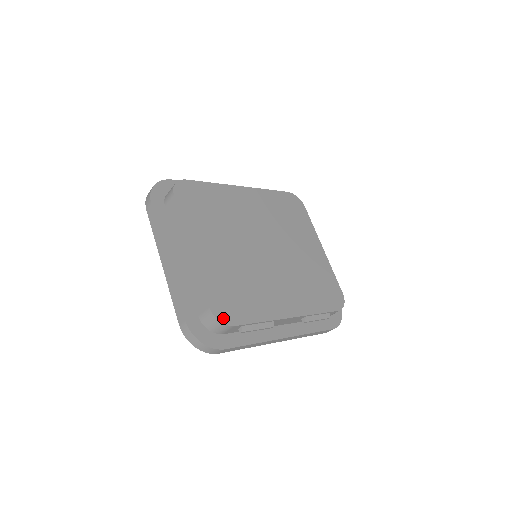
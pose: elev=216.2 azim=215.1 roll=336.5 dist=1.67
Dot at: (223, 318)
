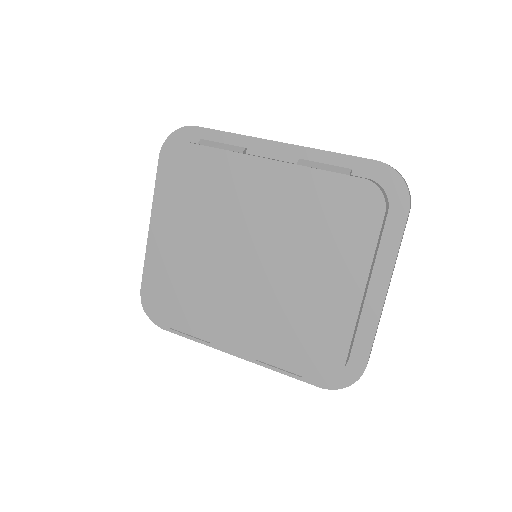
Dot at: (149, 311)
